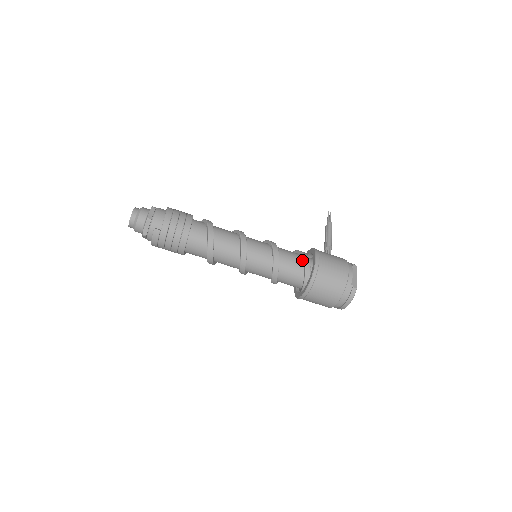
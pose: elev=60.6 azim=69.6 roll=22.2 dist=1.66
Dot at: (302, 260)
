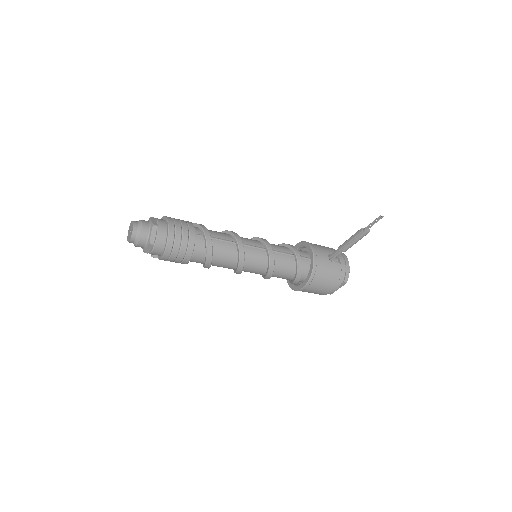
Dot at: (294, 278)
